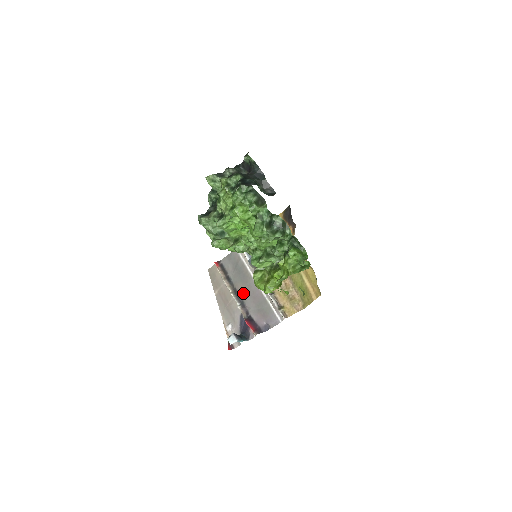
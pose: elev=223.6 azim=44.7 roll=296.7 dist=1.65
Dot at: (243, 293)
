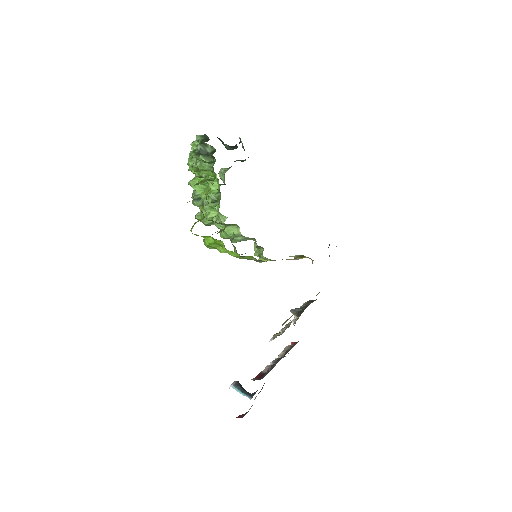
Dot at: occluded
